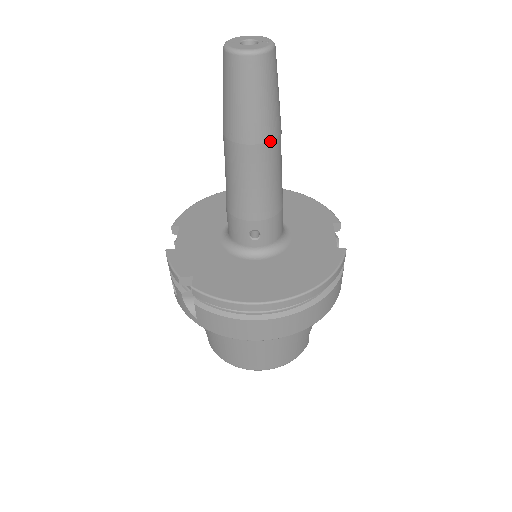
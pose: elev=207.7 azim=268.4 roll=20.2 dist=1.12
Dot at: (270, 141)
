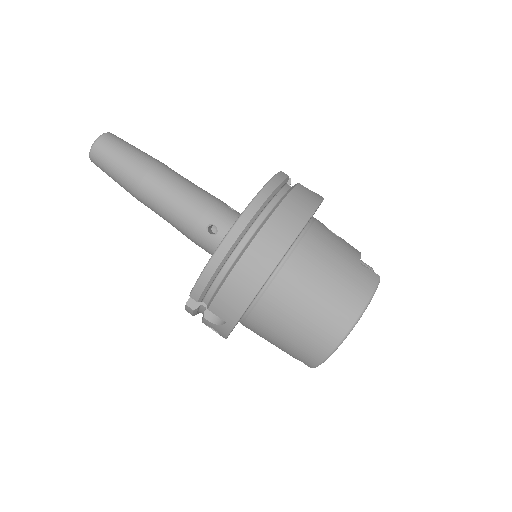
Dot at: (151, 169)
